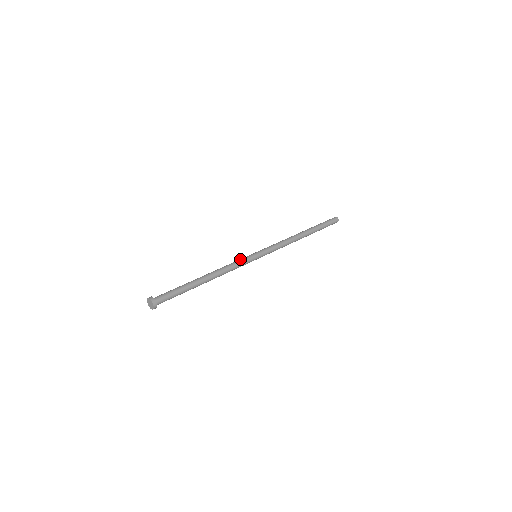
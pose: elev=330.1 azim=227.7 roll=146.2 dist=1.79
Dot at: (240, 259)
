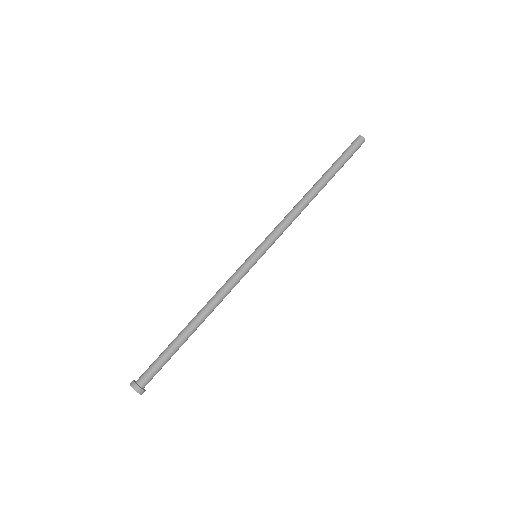
Dot at: (240, 277)
